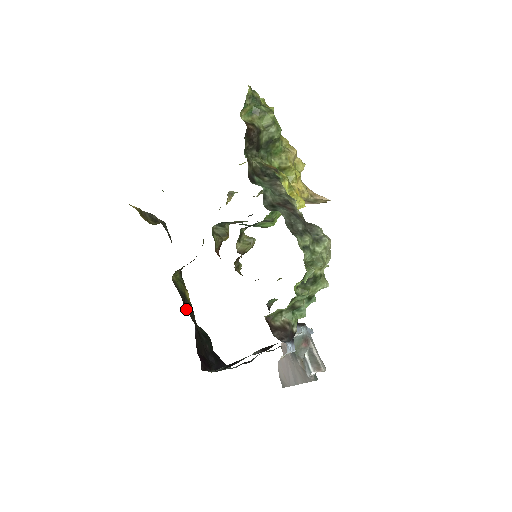
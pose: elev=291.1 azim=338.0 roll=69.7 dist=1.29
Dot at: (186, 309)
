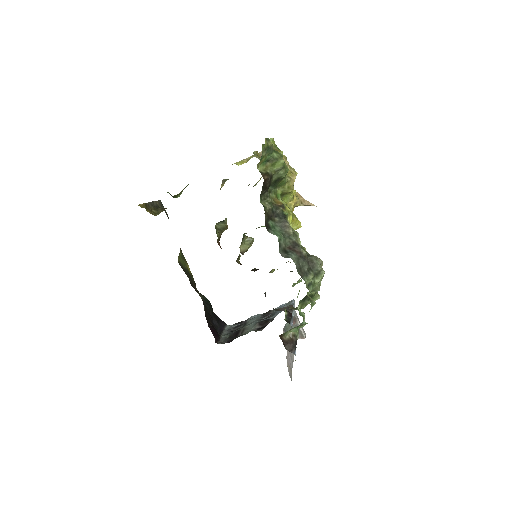
Dot at: (191, 285)
